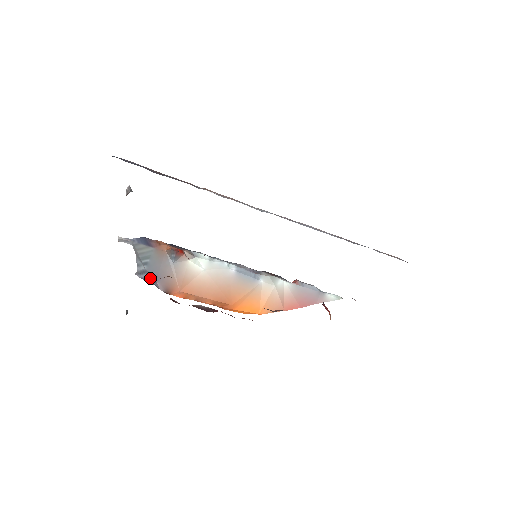
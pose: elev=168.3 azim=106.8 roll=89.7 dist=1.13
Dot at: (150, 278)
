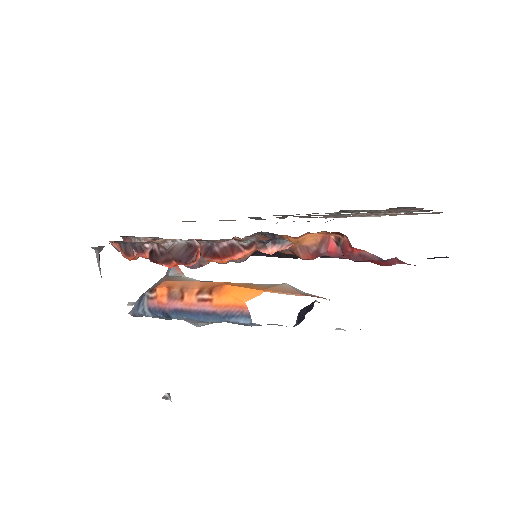
Dot at: (141, 297)
